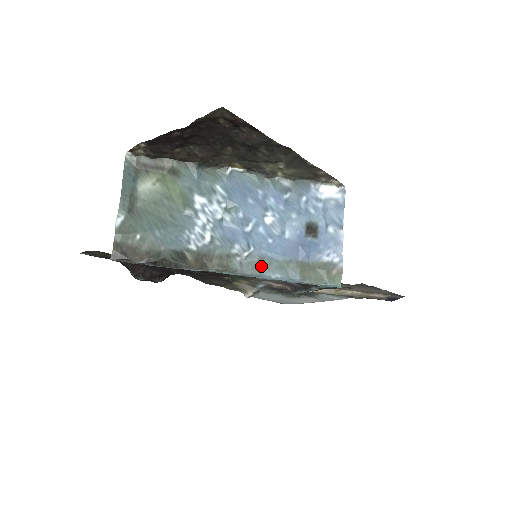
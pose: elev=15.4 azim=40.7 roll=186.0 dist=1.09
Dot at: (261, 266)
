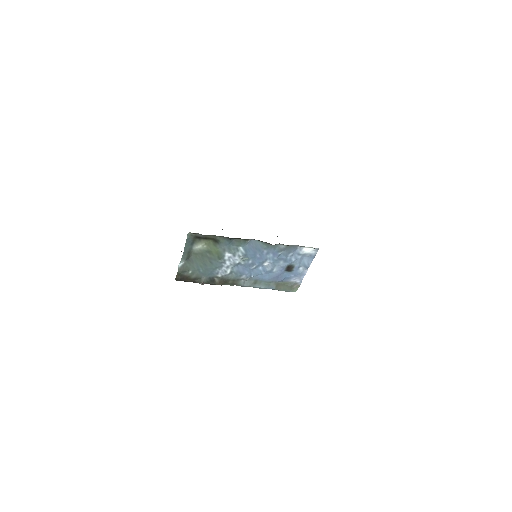
Dot at: (255, 284)
